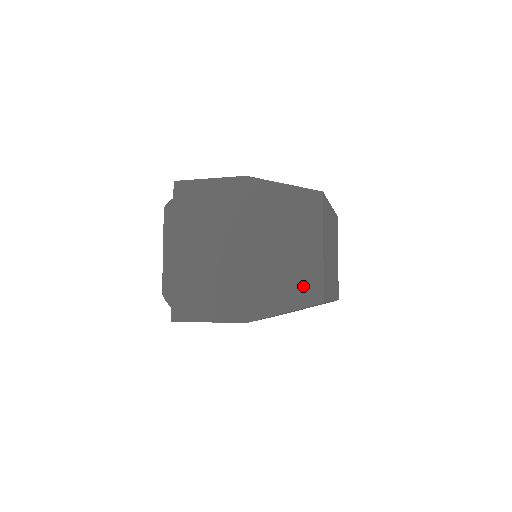
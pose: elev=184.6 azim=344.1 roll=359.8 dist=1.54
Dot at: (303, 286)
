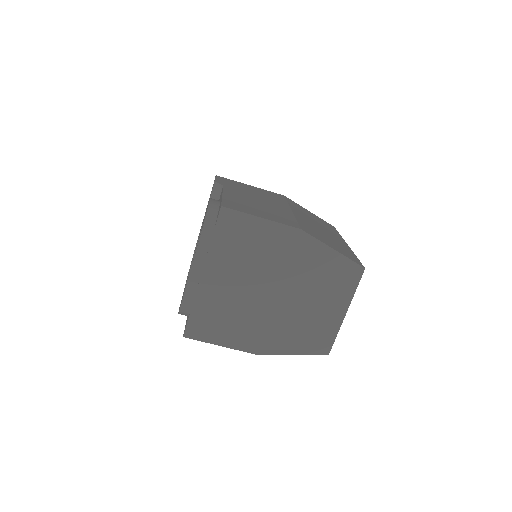
Dot at: (317, 339)
